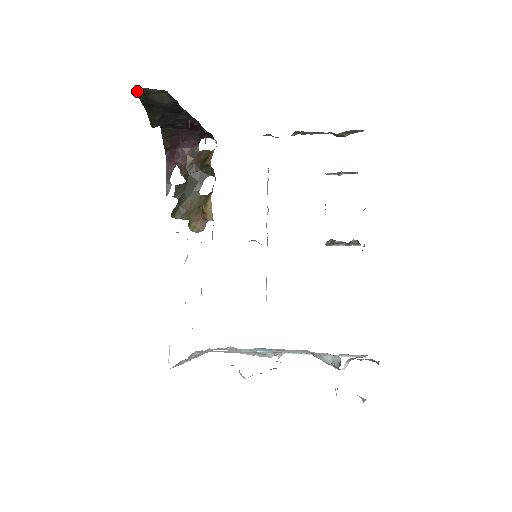
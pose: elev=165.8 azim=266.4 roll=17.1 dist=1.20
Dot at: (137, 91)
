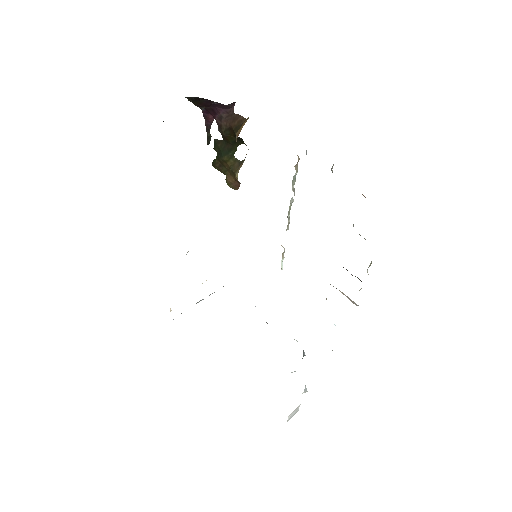
Dot at: occluded
